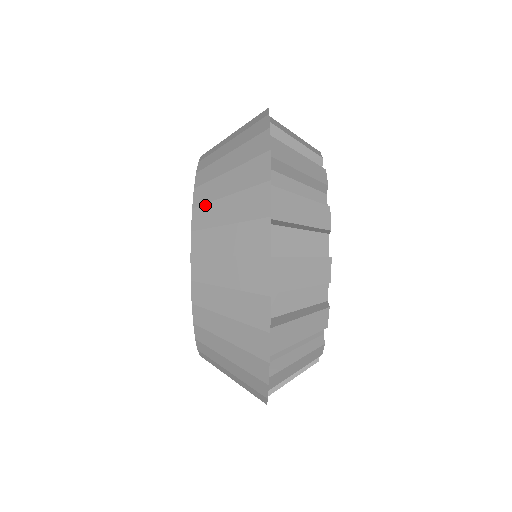
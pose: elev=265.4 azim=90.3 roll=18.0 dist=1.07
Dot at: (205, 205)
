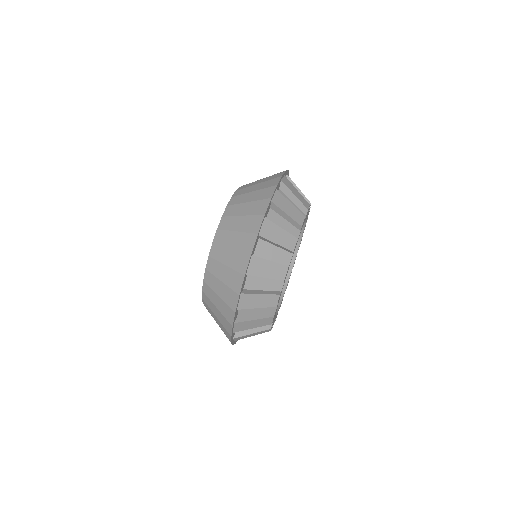
Dot at: (229, 217)
